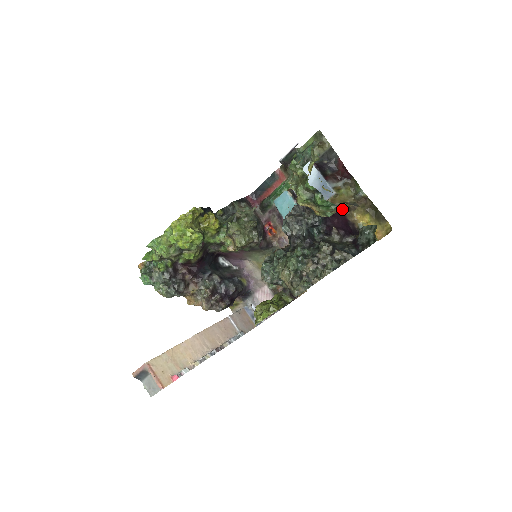
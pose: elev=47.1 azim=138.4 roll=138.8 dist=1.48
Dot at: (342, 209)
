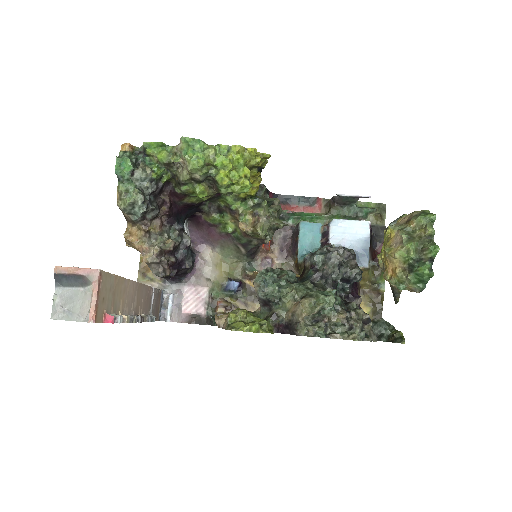
Dot at: (358, 285)
